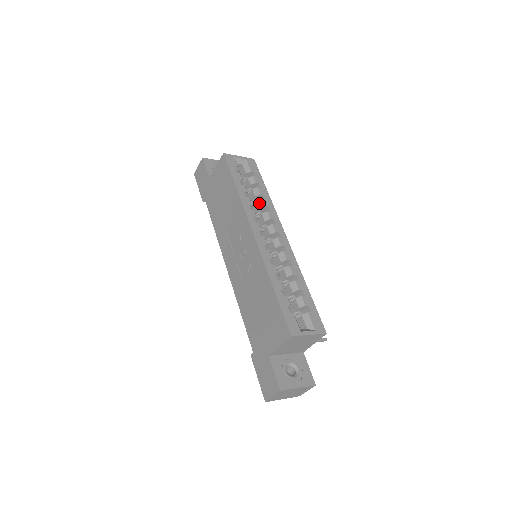
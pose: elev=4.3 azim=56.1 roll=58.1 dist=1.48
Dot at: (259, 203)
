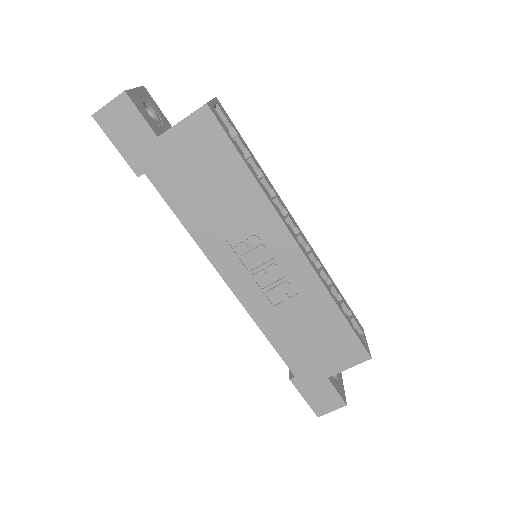
Dot at: occluded
